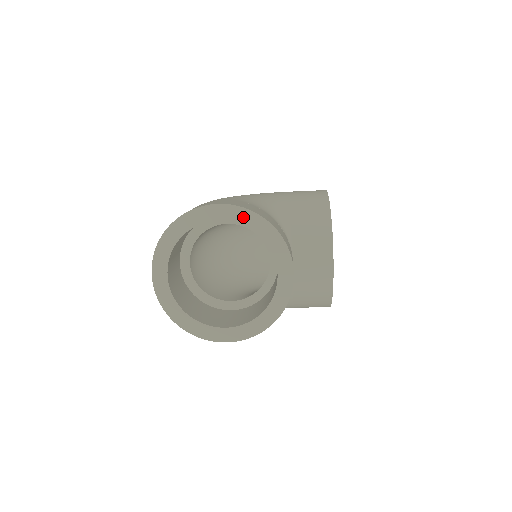
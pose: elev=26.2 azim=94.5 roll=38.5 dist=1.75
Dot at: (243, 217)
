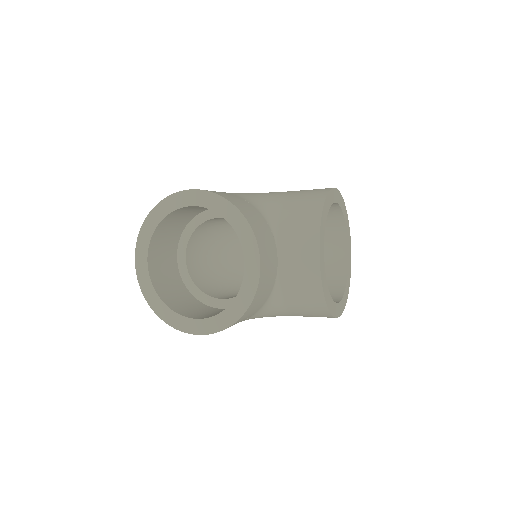
Dot at: (212, 202)
